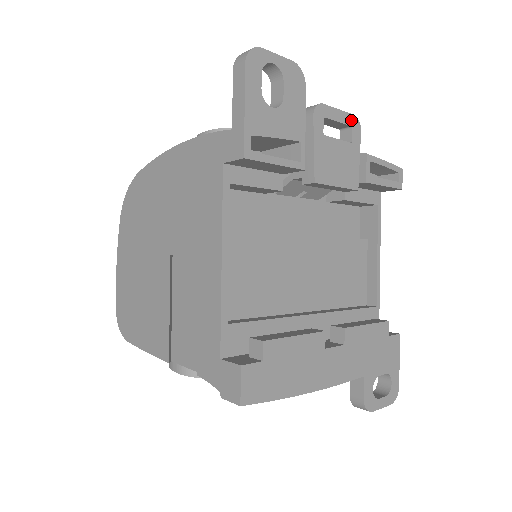
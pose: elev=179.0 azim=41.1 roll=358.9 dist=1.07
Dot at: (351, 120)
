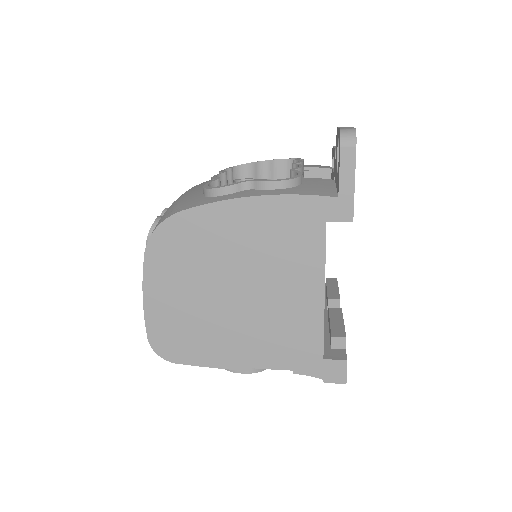
Dot at: occluded
